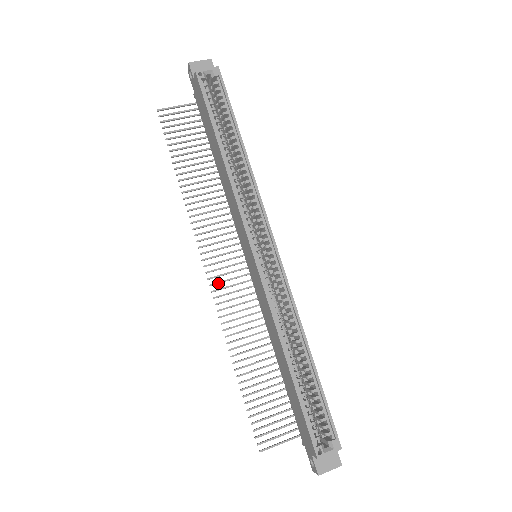
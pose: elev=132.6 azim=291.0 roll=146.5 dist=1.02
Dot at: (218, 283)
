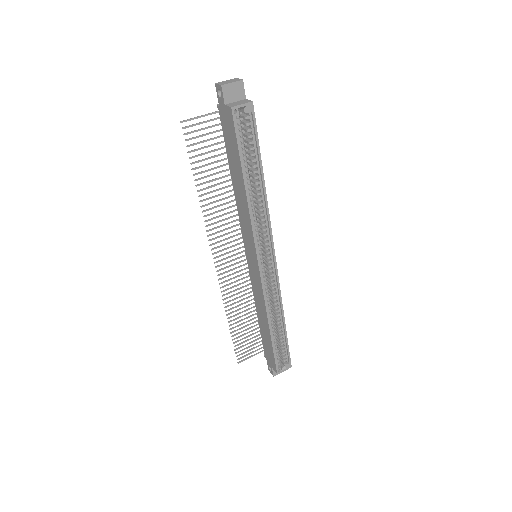
Dot at: (223, 269)
